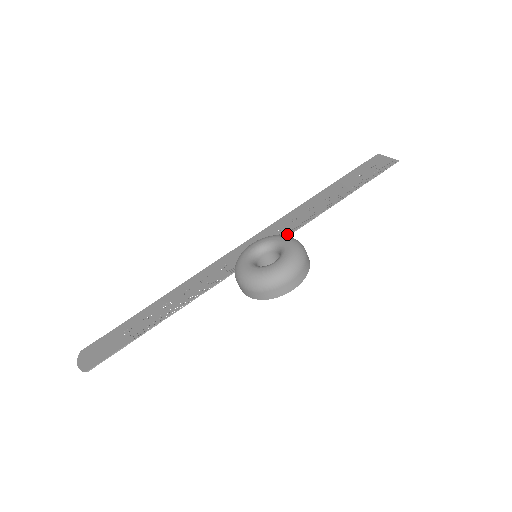
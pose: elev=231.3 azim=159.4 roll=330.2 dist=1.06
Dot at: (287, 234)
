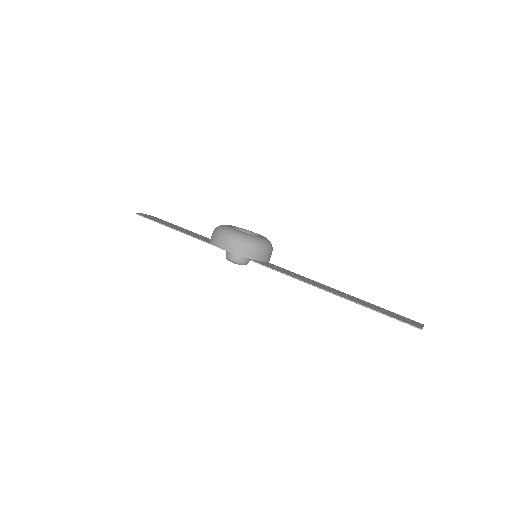
Dot at: (290, 275)
